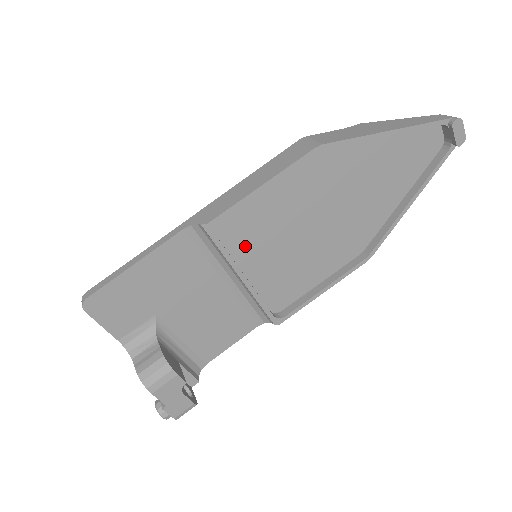
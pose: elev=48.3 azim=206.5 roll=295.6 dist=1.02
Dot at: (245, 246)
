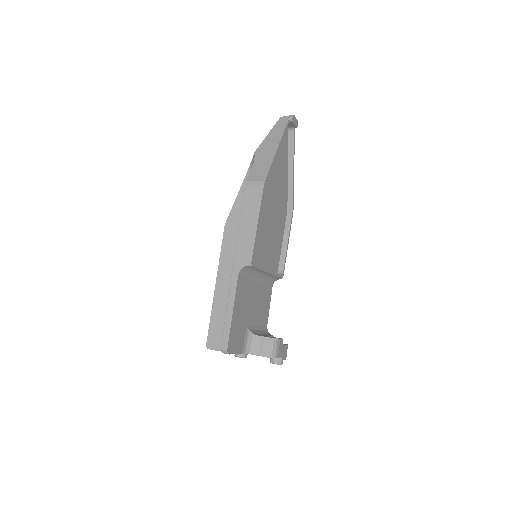
Dot at: (259, 256)
